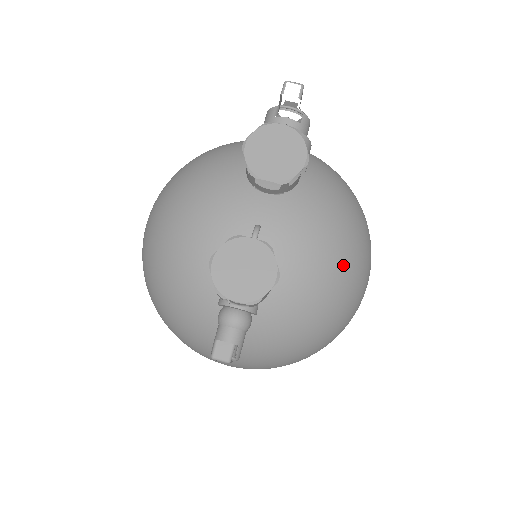
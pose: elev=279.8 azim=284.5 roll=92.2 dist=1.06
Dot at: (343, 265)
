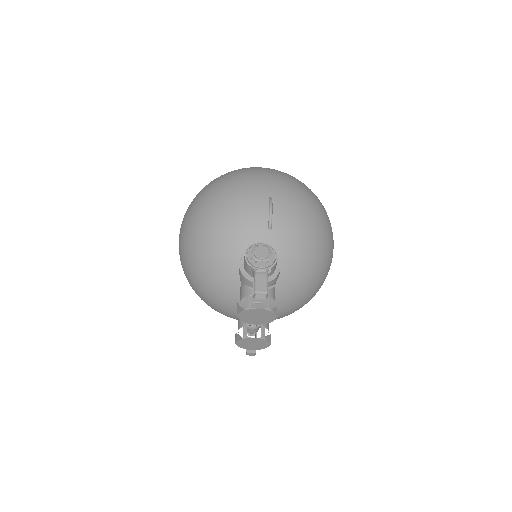
Dot at: occluded
